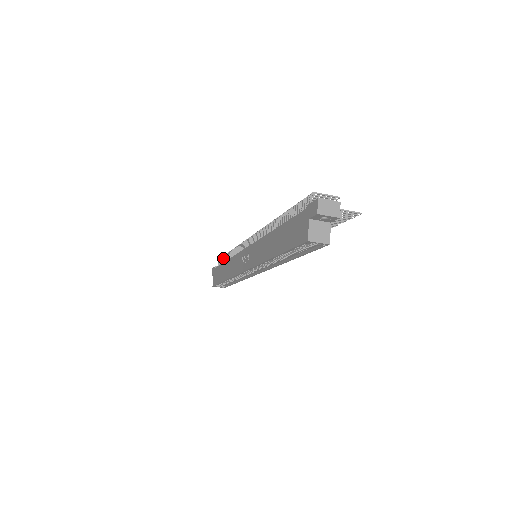
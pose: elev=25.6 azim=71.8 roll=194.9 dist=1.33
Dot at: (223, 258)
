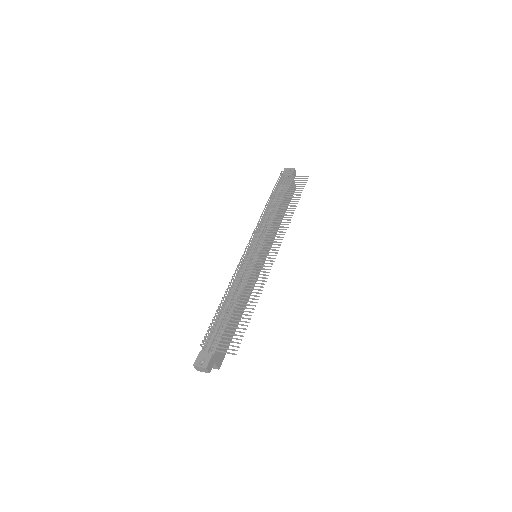
Dot at: occluded
